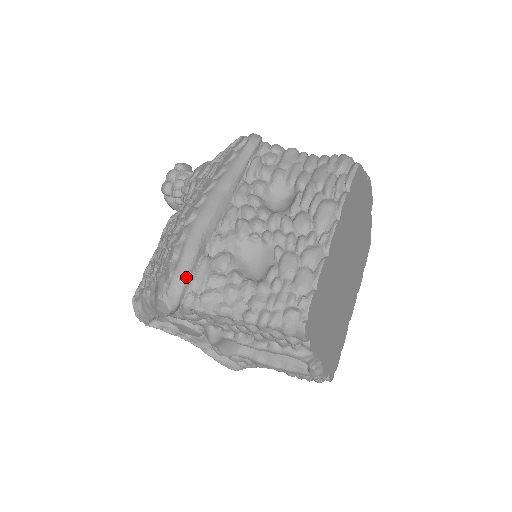
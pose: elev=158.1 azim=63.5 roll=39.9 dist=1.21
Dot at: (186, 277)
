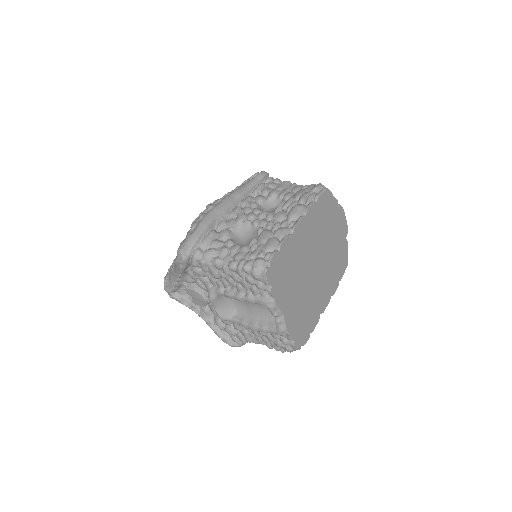
Dot at: (197, 238)
